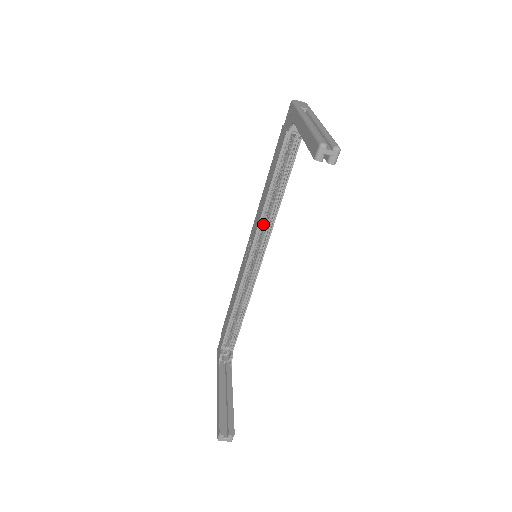
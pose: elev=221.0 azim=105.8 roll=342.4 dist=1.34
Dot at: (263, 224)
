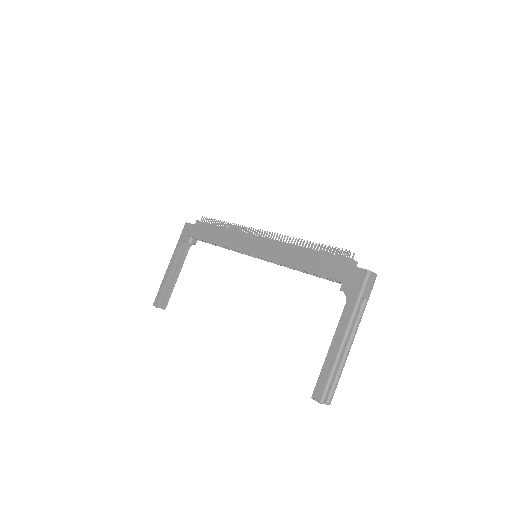
Dot at: occluded
